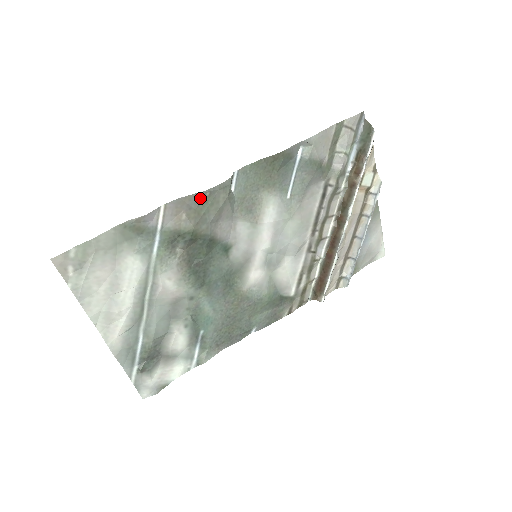
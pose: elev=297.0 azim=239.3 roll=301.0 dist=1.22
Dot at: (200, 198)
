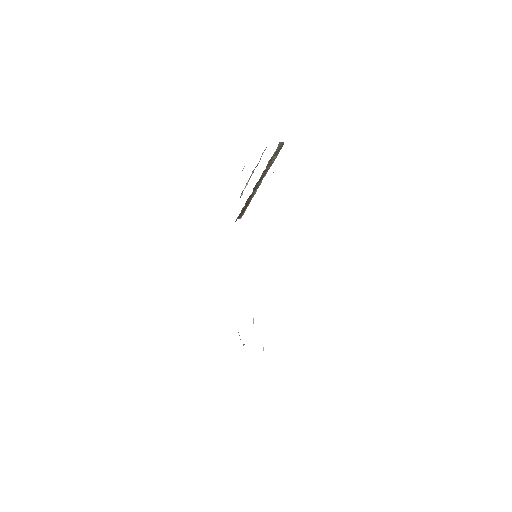
Dot at: occluded
